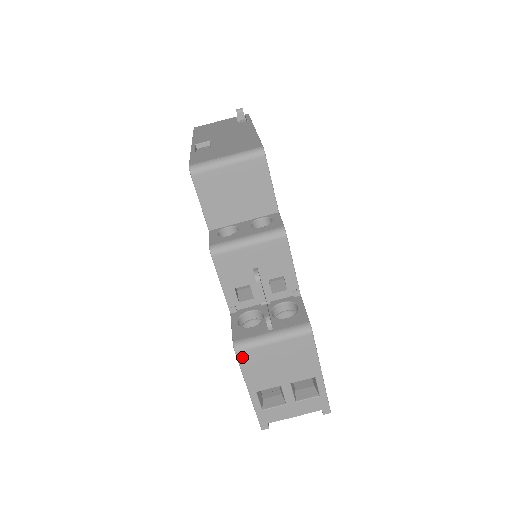
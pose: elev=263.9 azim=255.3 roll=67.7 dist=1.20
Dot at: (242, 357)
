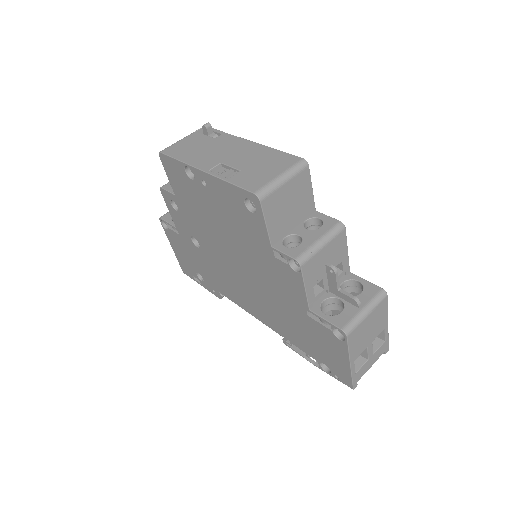
Dot at: (350, 338)
